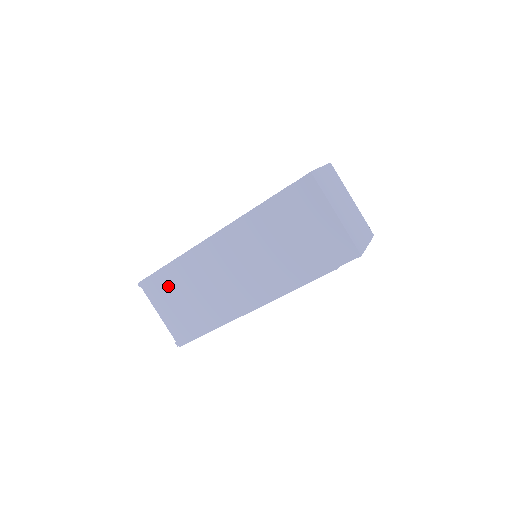
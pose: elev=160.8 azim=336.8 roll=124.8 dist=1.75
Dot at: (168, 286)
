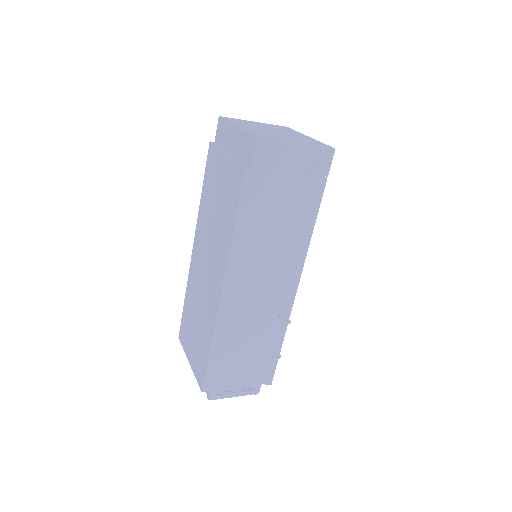
Dot at: (188, 322)
